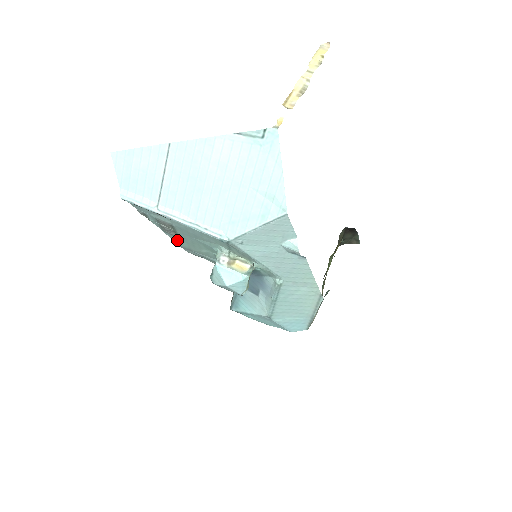
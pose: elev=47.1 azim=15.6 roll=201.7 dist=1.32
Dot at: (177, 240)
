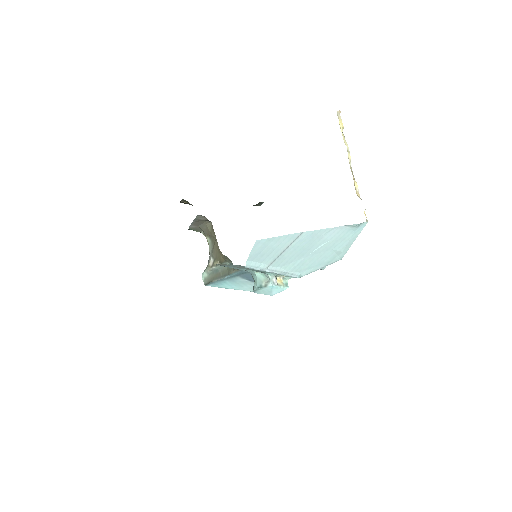
Dot at: (224, 265)
